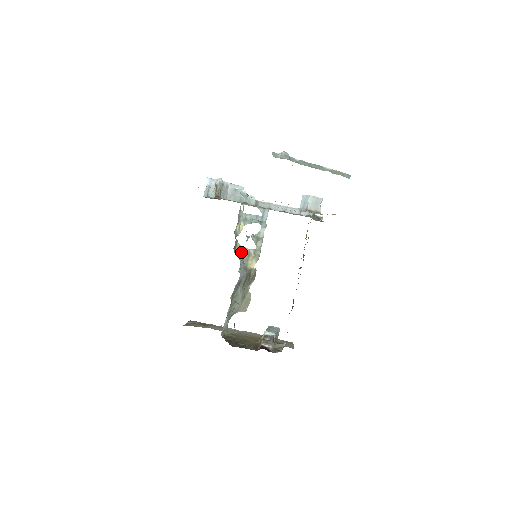
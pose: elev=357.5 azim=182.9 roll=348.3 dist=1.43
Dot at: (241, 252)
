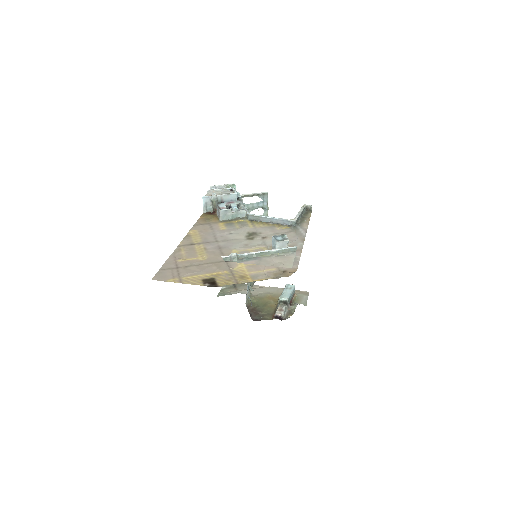
Dot at: occluded
